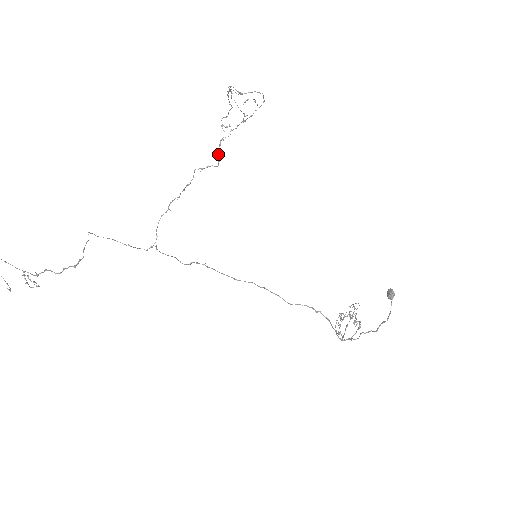
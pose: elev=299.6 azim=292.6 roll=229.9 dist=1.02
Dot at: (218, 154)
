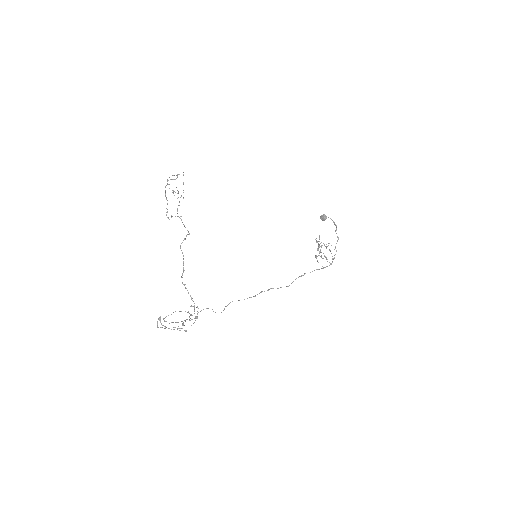
Dot at: occluded
